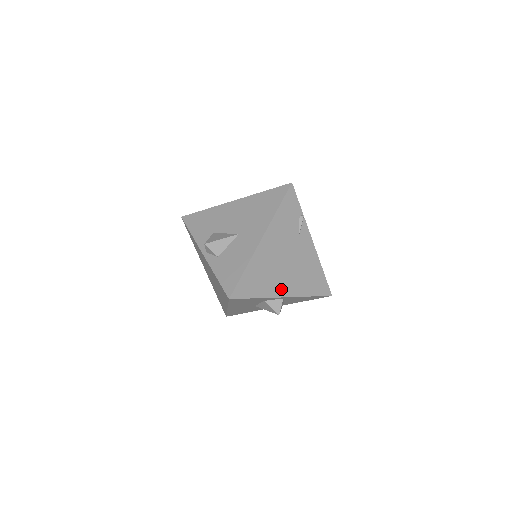
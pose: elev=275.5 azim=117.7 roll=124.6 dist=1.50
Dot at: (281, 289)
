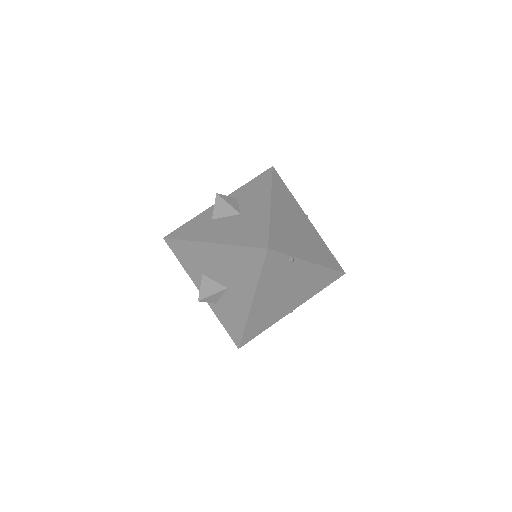
Dot at: (287, 310)
